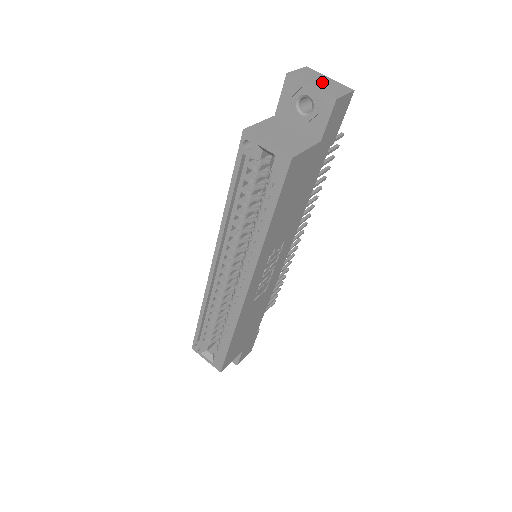
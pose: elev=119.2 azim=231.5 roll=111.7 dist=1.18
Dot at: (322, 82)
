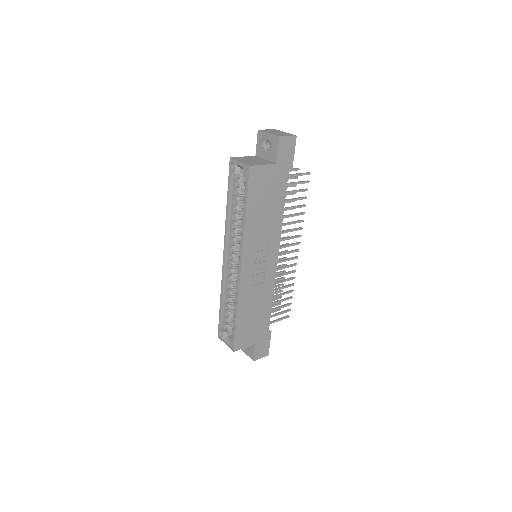
Dot at: (277, 133)
